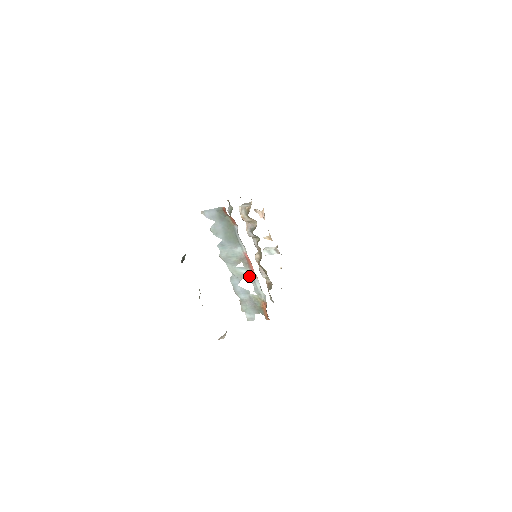
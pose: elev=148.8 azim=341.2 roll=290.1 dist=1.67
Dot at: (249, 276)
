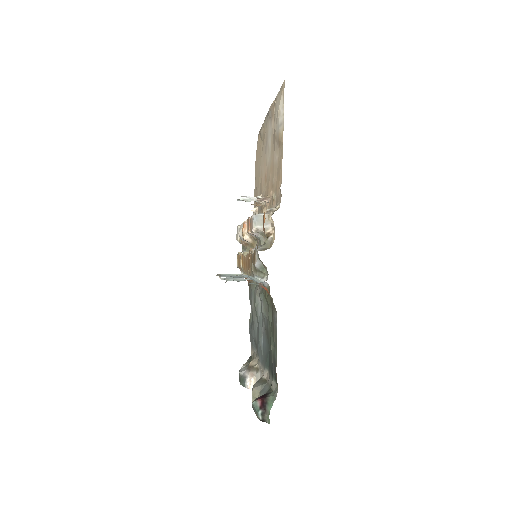
Dot at: occluded
